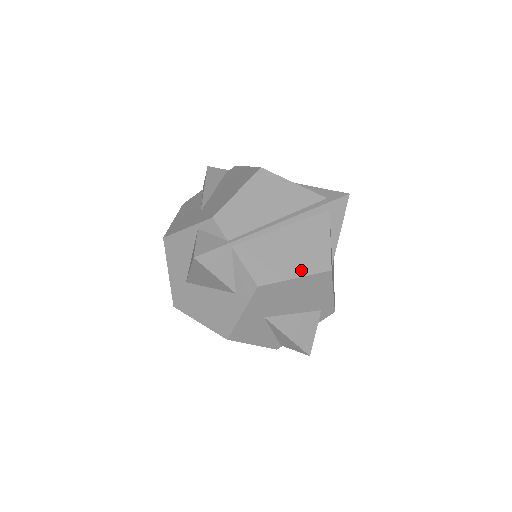
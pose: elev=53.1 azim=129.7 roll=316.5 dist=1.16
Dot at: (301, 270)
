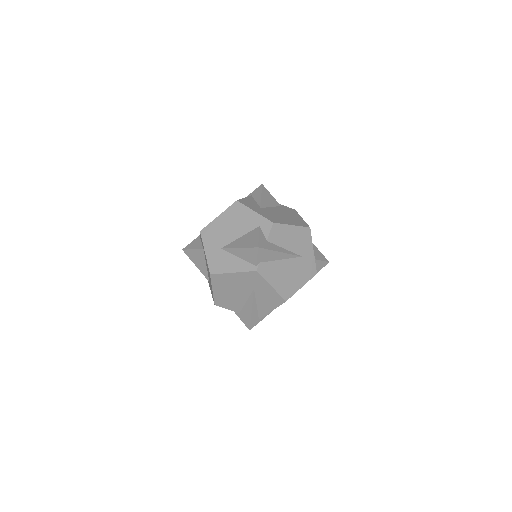
Dot at: (223, 213)
